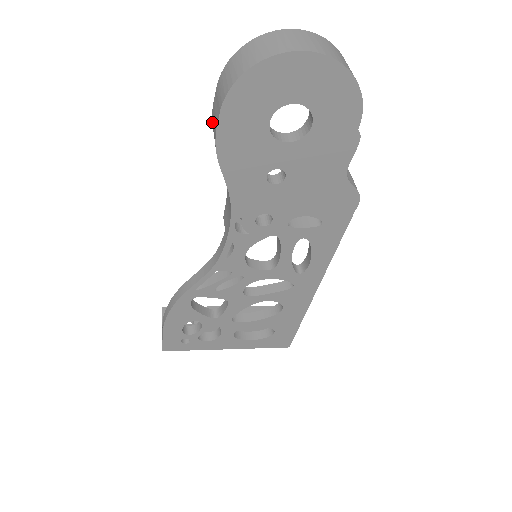
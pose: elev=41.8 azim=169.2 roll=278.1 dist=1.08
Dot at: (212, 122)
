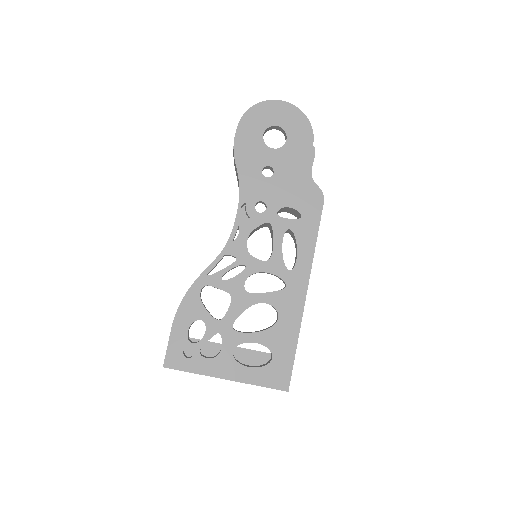
Dot at: occluded
